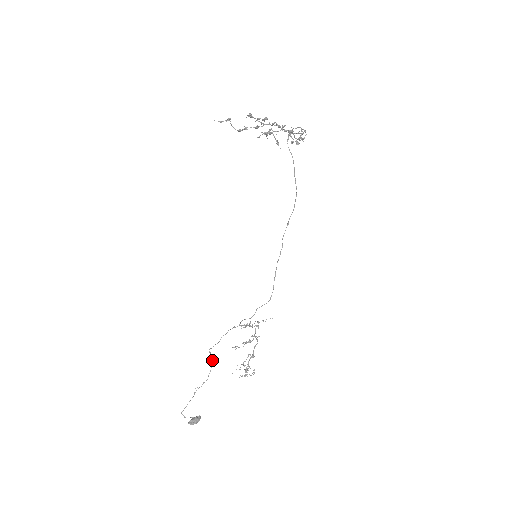
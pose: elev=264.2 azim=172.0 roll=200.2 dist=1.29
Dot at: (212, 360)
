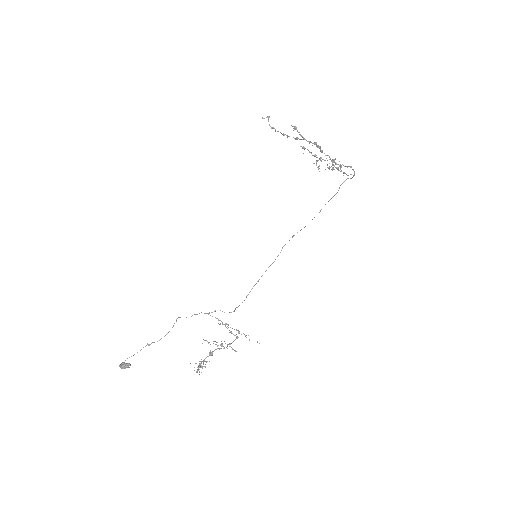
Dot at: (172, 327)
